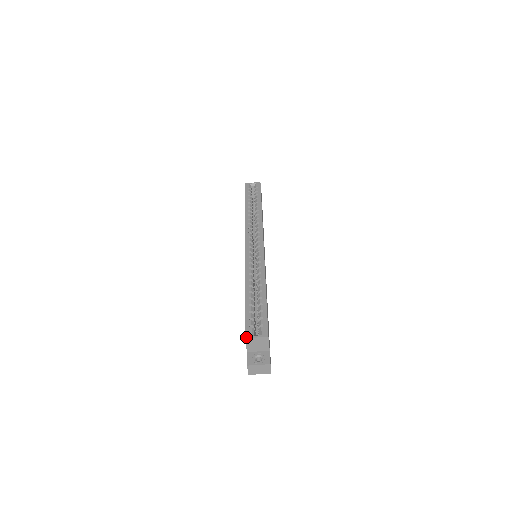
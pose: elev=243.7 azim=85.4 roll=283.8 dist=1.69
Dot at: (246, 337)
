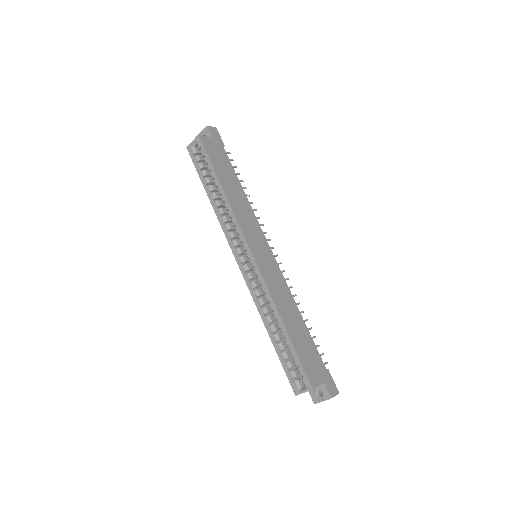
Dot at: (295, 395)
